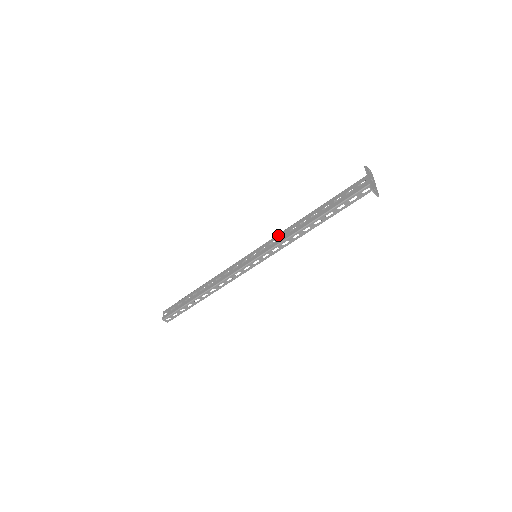
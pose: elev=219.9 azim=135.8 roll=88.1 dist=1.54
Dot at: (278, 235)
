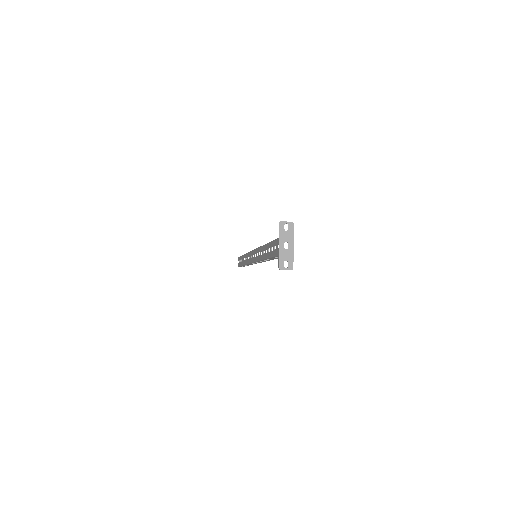
Dot at: (258, 249)
